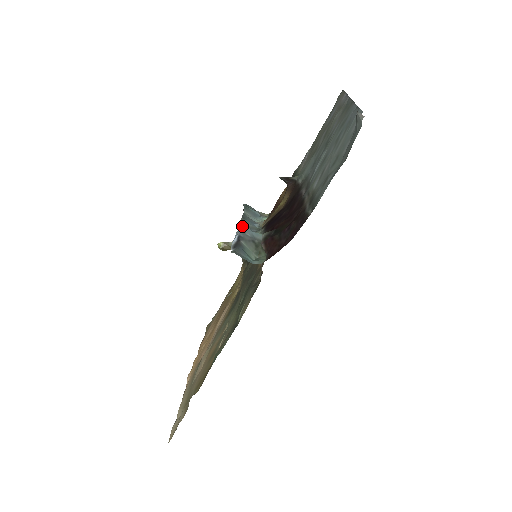
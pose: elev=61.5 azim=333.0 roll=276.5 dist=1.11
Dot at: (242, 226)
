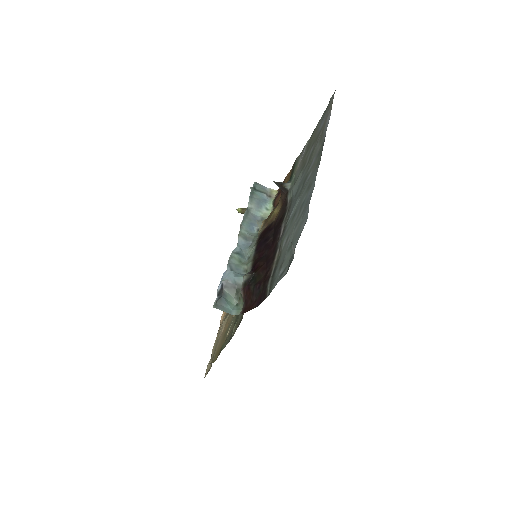
Dot at: (238, 241)
